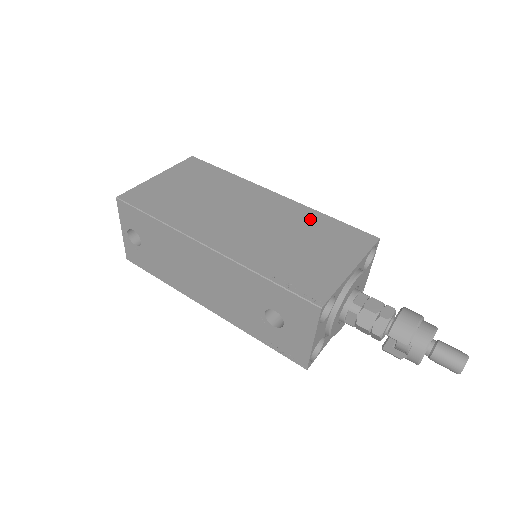
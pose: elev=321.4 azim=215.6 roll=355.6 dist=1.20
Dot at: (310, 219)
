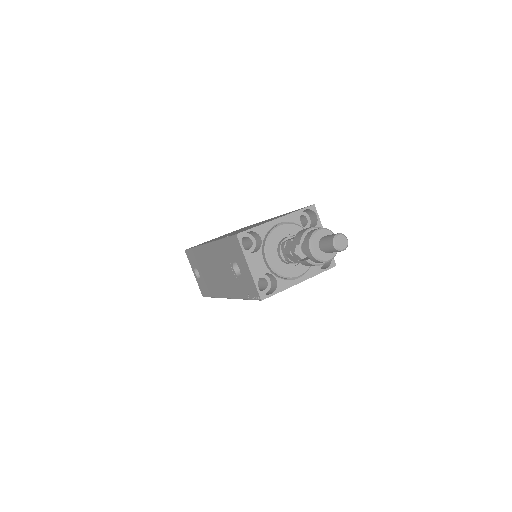
Dot at: occluded
